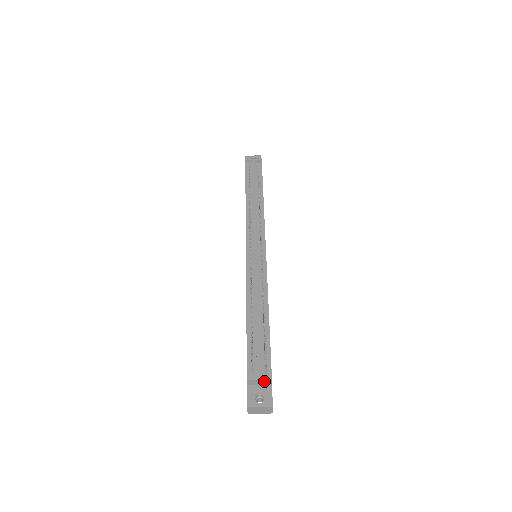
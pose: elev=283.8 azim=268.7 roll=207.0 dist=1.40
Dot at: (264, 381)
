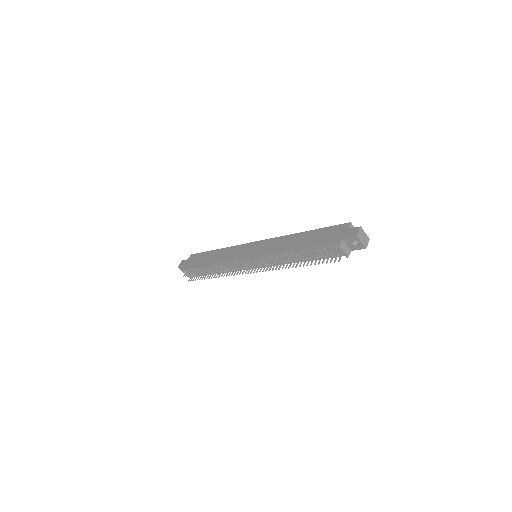
Dot at: occluded
